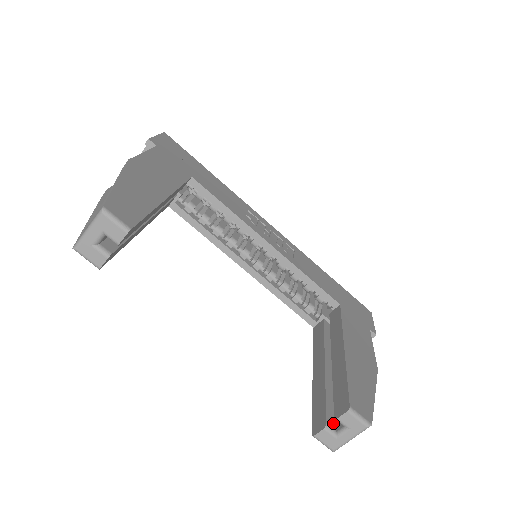
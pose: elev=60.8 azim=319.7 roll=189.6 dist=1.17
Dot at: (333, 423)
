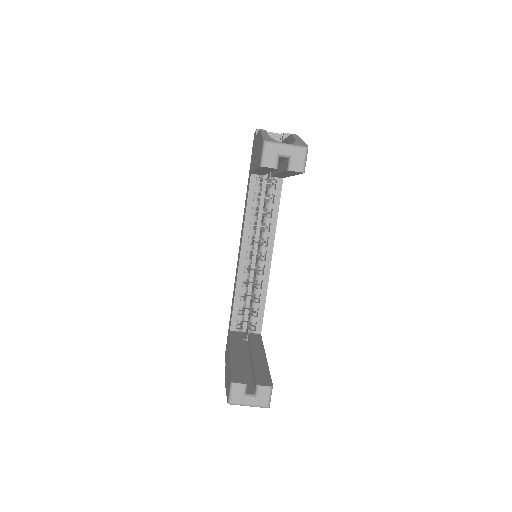
Dot at: occluded
